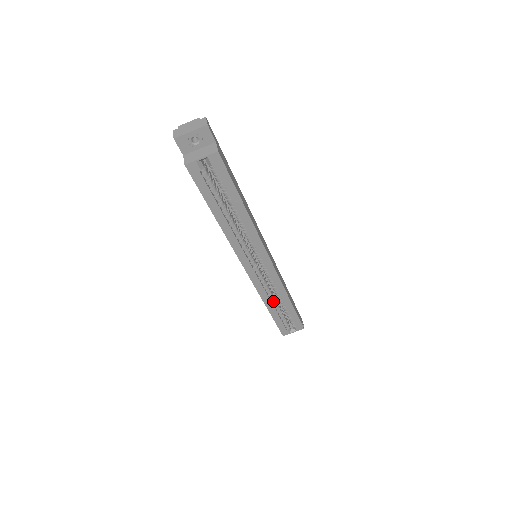
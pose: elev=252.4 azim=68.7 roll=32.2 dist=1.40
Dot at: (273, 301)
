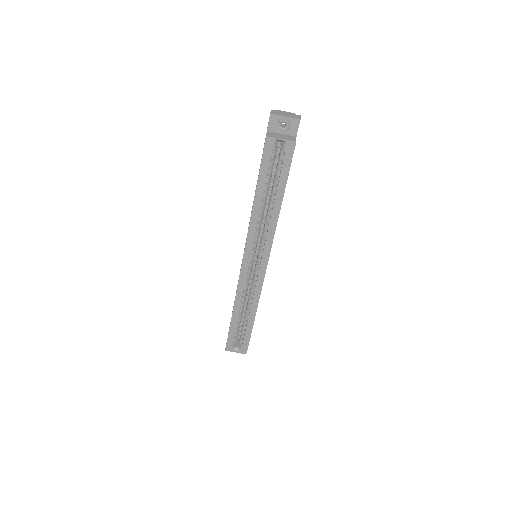
Dot at: (242, 307)
